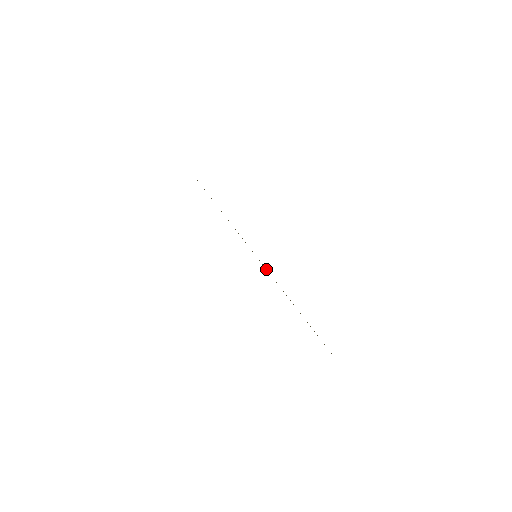
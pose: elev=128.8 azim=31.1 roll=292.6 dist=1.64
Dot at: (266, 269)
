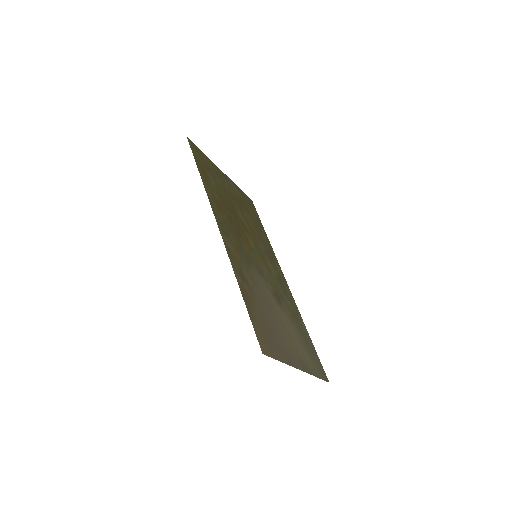
Dot at: (276, 266)
